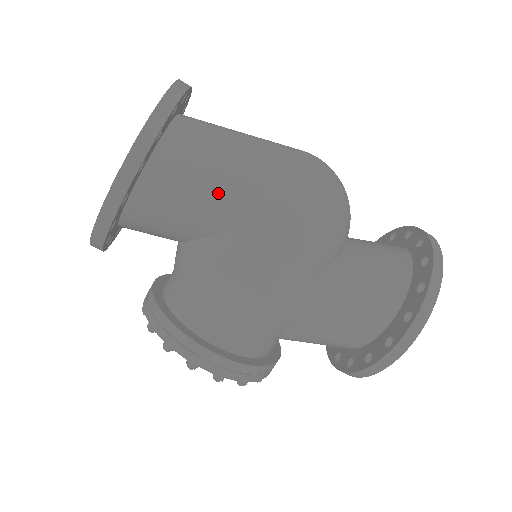
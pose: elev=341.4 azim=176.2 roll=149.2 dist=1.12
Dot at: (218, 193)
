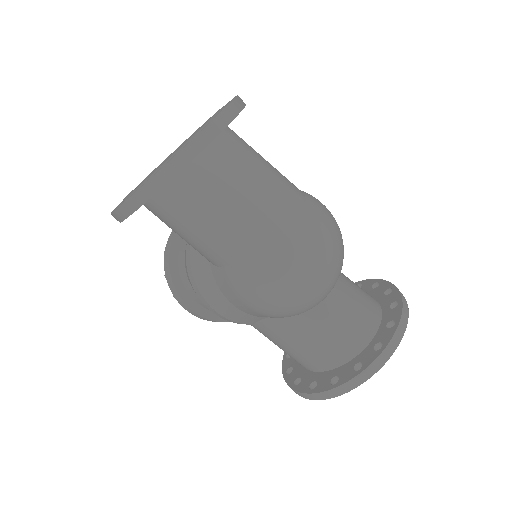
Dot at: (199, 243)
